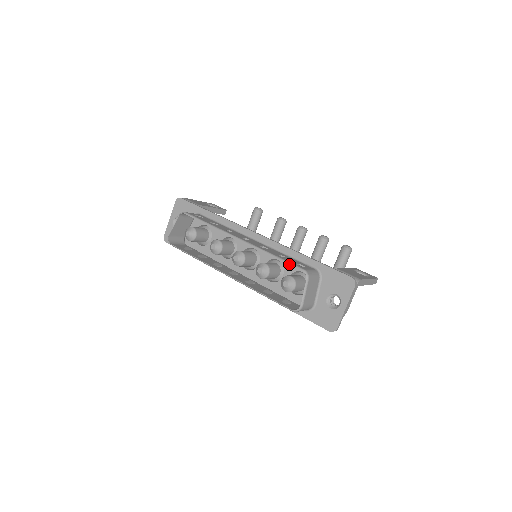
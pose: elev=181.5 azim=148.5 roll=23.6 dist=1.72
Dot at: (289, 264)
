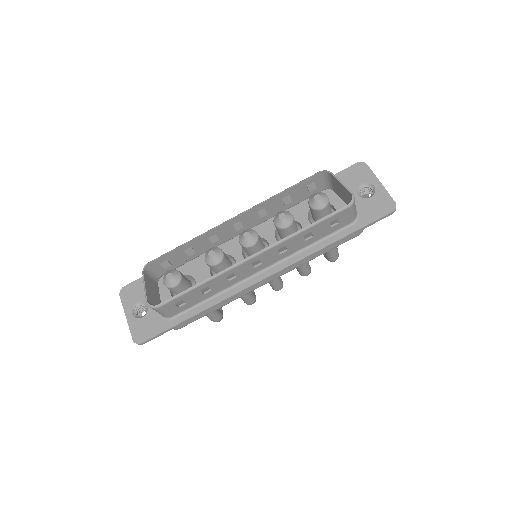
Dot at: (302, 181)
